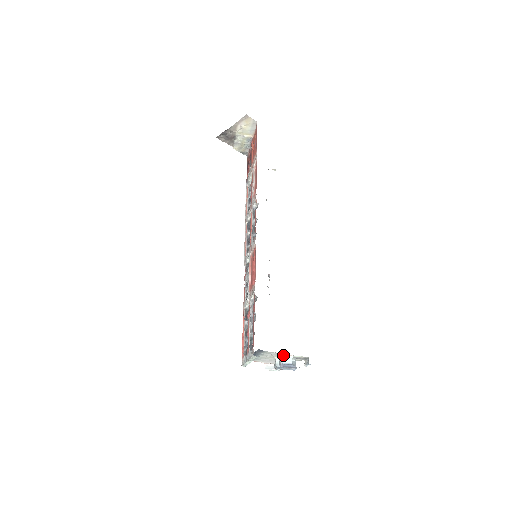
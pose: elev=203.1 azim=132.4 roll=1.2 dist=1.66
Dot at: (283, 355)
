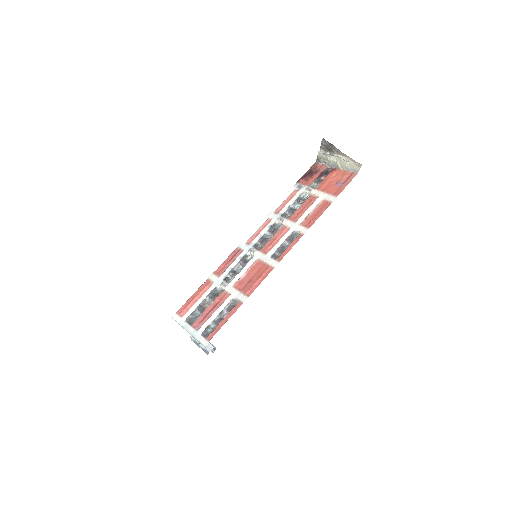
Dot at: (210, 344)
